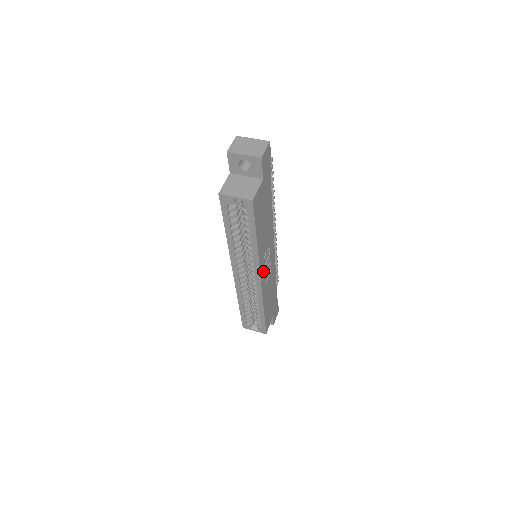
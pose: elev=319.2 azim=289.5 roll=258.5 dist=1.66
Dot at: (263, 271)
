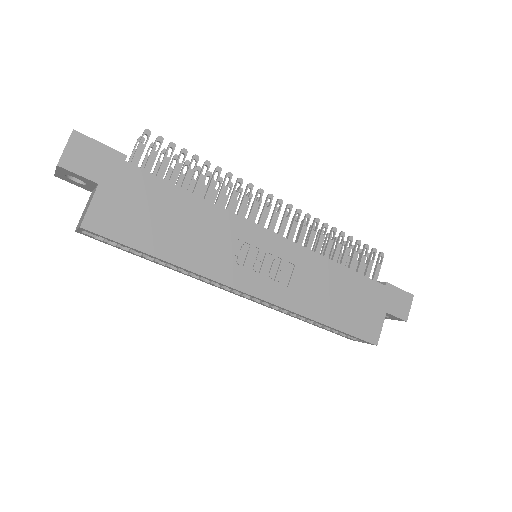
Dot at: (251, 281)
